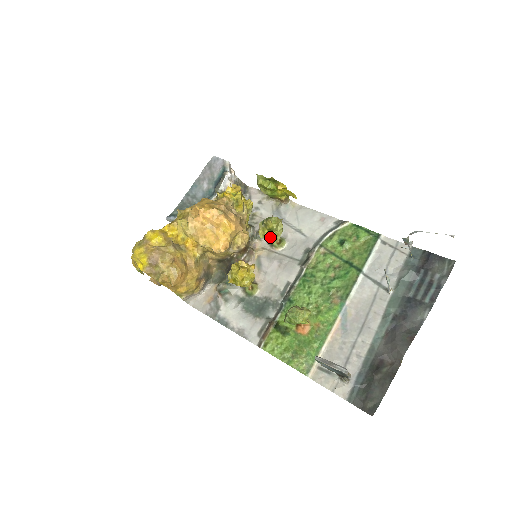
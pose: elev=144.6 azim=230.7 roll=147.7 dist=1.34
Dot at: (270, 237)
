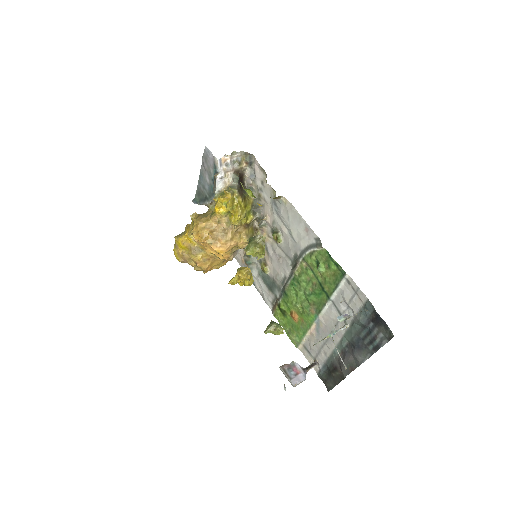
Dot at: occluded
